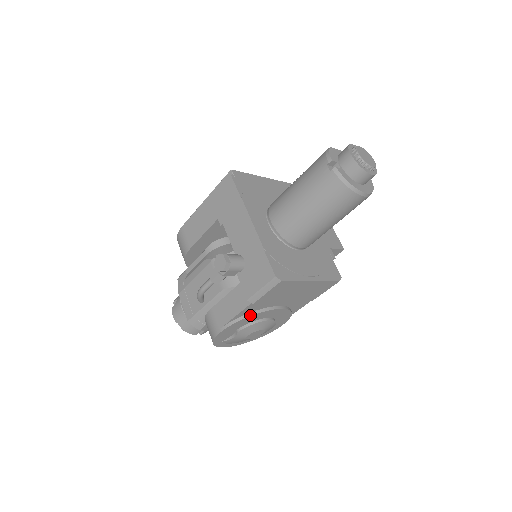
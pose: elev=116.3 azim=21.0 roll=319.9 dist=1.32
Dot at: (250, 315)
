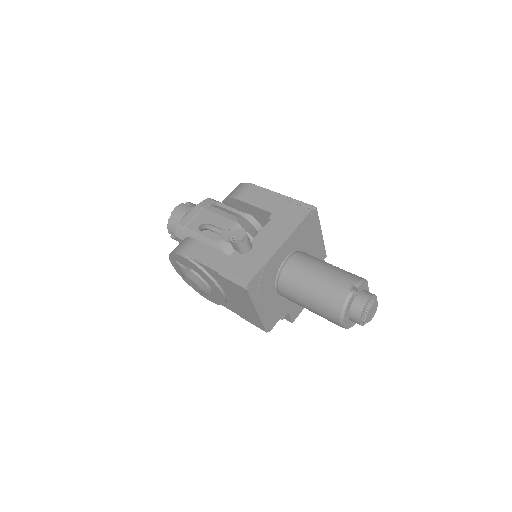
Dot at: (208, 274)
